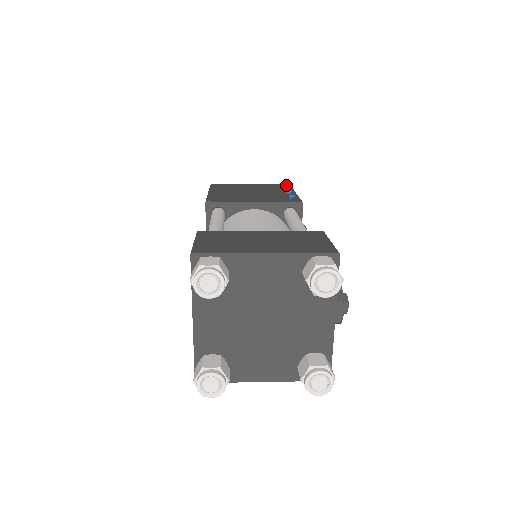
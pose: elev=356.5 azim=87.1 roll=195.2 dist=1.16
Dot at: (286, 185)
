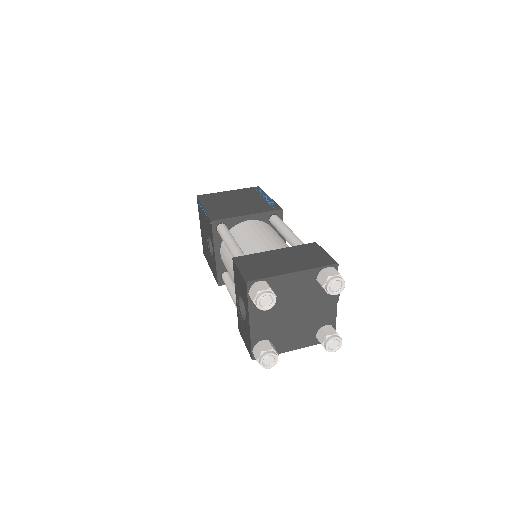
Dot at: (257, 188)
